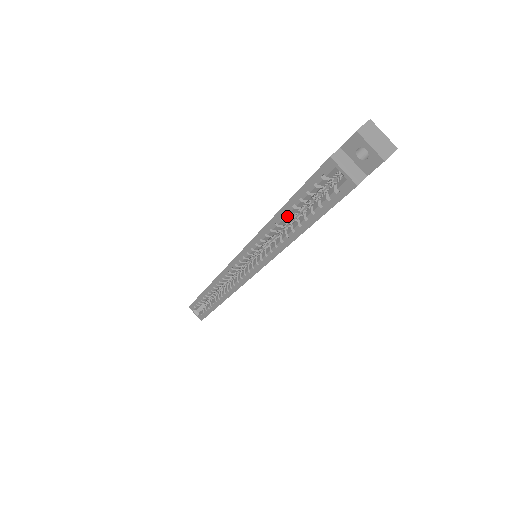
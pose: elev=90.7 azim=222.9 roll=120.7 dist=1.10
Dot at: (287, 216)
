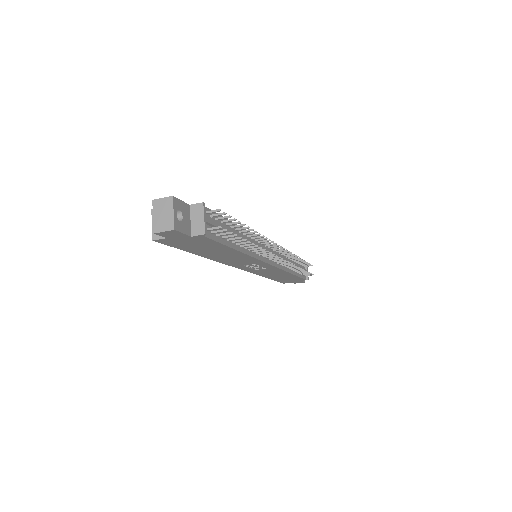
Dot at: occluded
